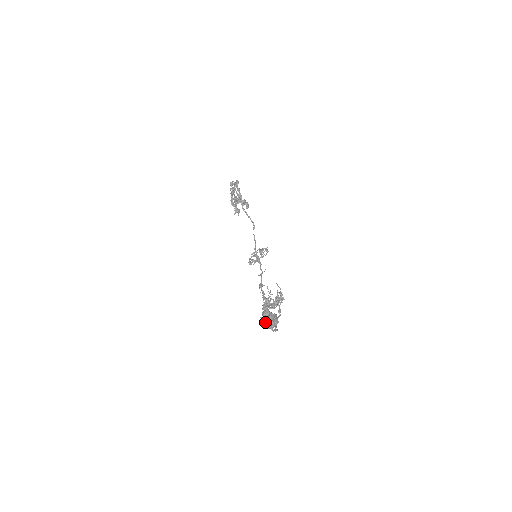
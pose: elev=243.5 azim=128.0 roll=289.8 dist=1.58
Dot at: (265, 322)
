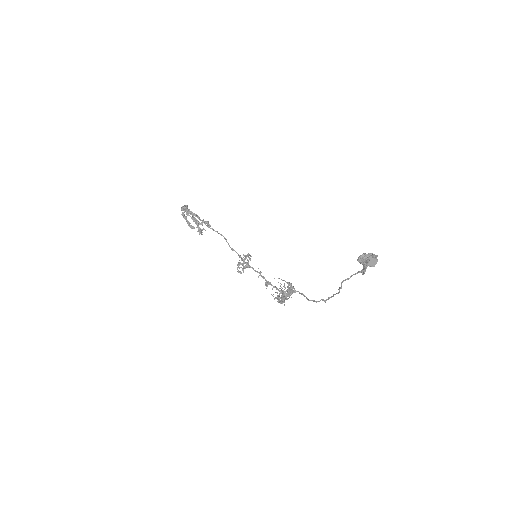
Dot at: (372, 261)
